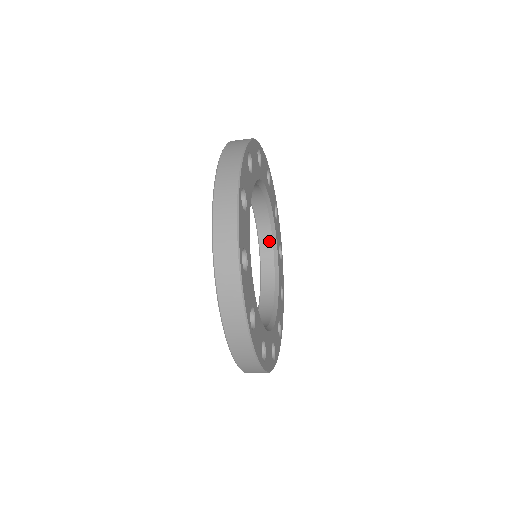
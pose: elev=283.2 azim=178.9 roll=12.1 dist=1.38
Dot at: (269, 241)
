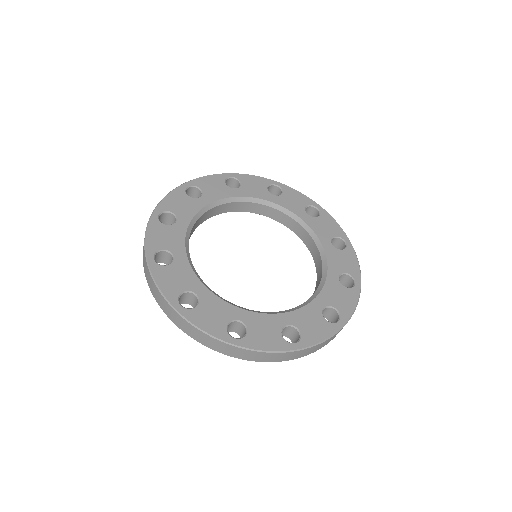
Dot at: (287, 218)
